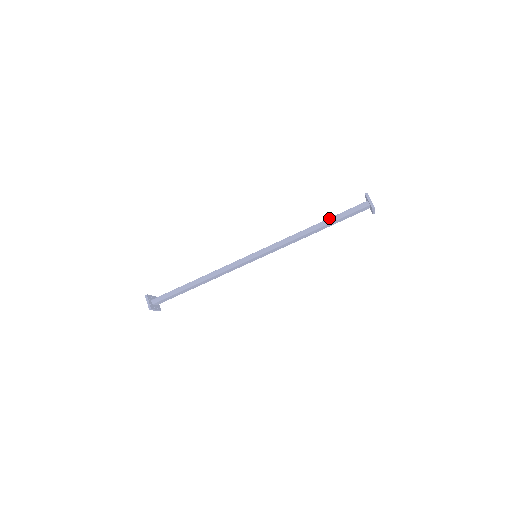
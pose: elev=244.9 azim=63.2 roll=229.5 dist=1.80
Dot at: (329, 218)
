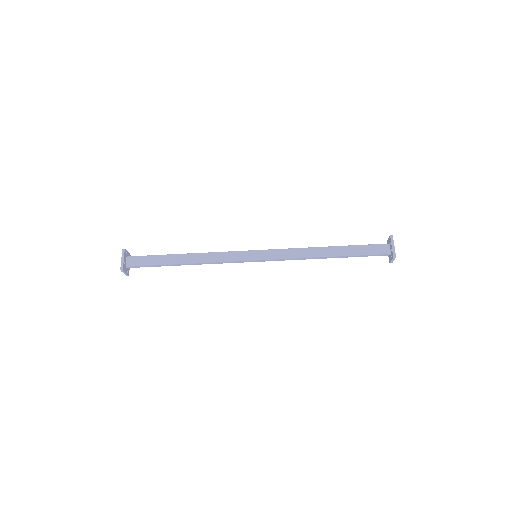
Dot at: (346, 256)
